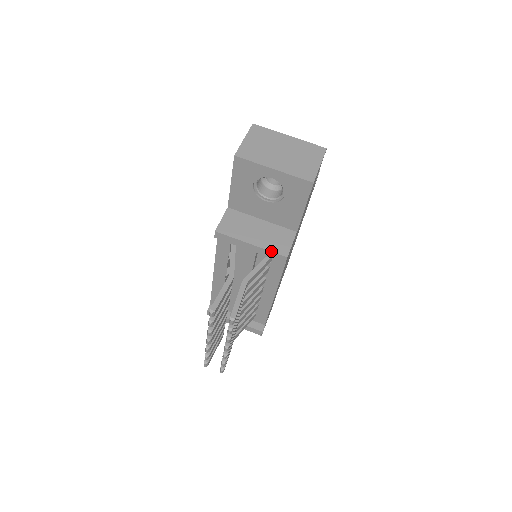
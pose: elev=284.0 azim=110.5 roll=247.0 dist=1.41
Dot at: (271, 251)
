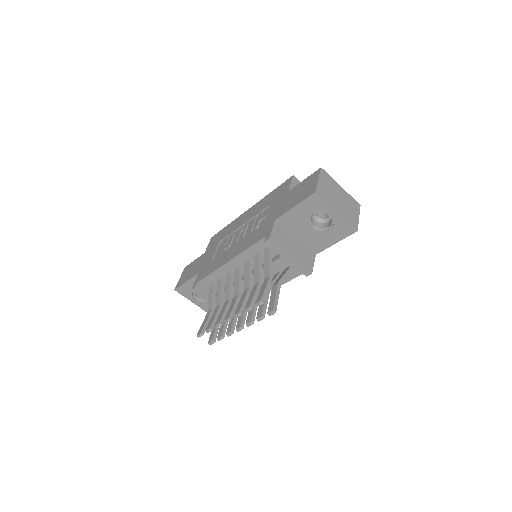
Dot at: (303, 266)
